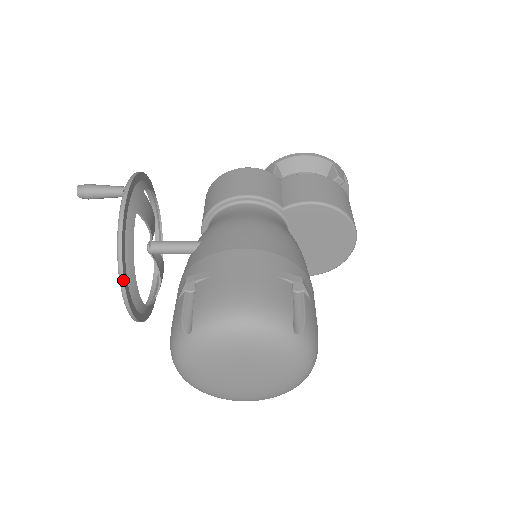
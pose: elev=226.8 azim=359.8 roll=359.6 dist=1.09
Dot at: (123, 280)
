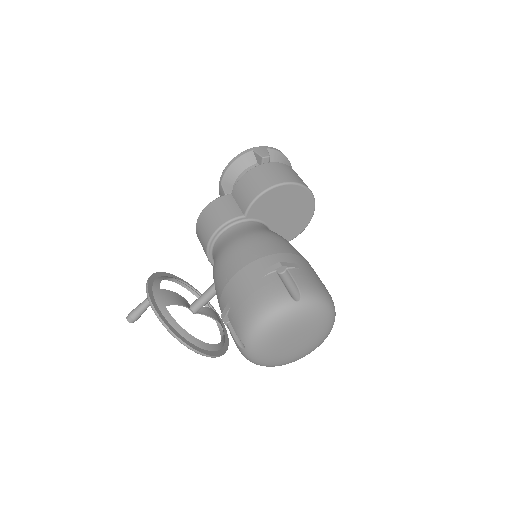
Dot at: (190, 347)
